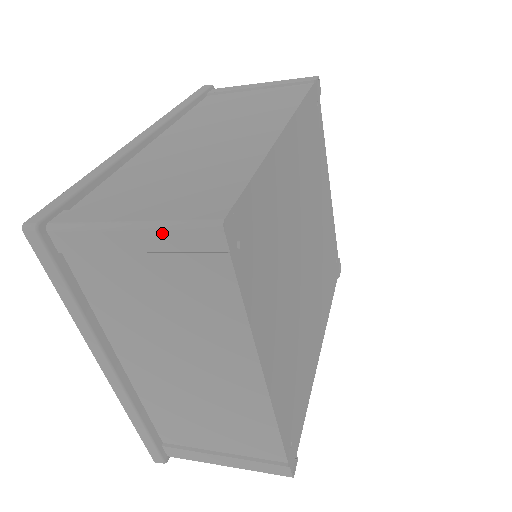
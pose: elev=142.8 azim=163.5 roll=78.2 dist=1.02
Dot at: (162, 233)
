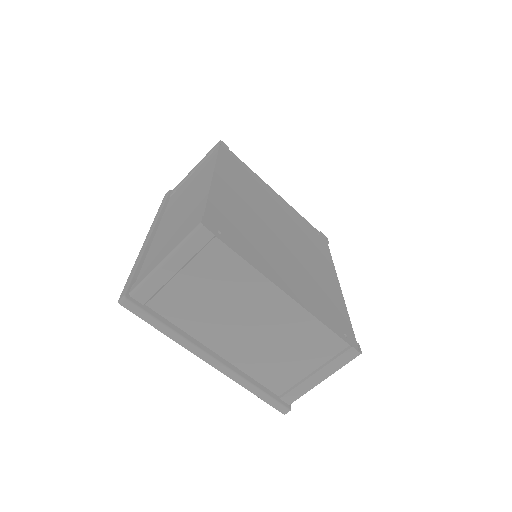
Dot at: (181, 251)
